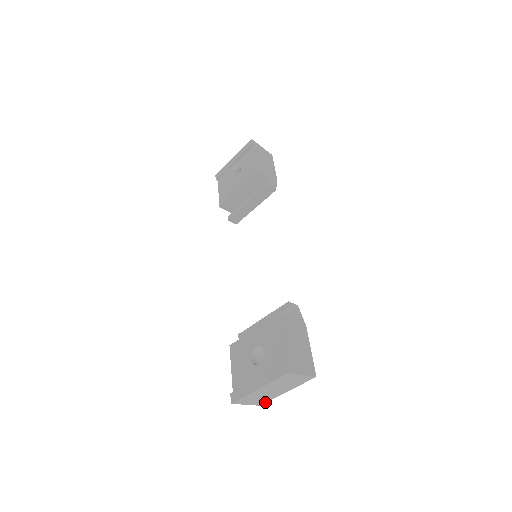
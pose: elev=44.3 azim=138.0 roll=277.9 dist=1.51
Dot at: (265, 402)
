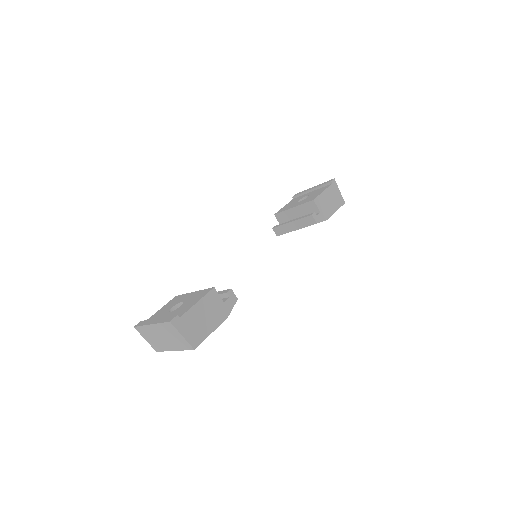
Dot at: (160, 351)
